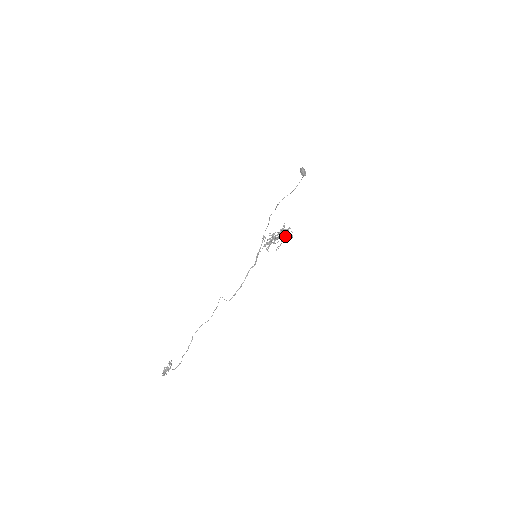
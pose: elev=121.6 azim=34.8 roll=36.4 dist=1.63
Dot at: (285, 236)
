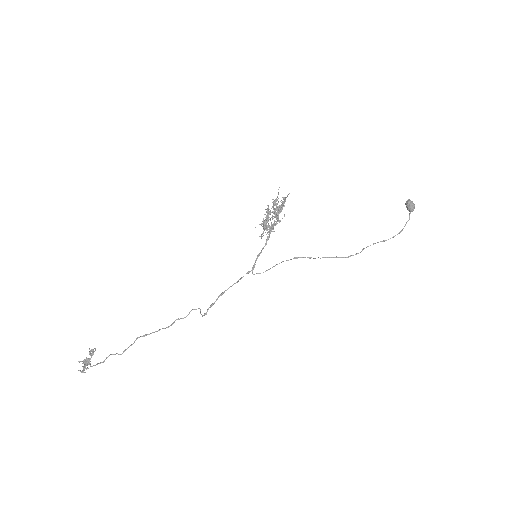
Dot at: occluded
